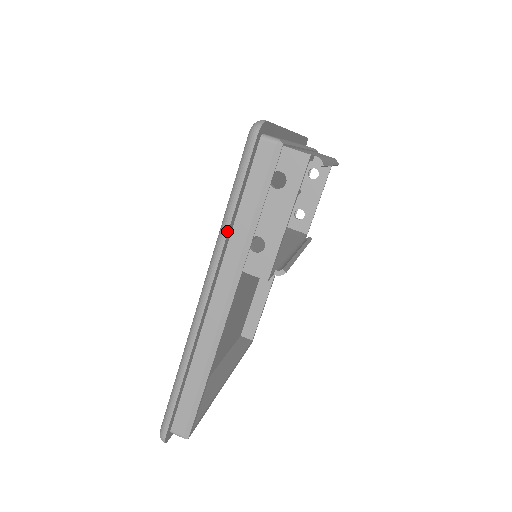
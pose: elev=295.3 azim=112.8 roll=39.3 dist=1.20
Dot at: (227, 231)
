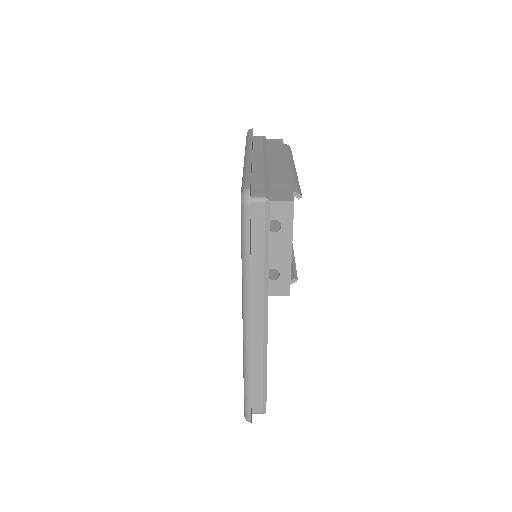
Dot at: (250, 277)
